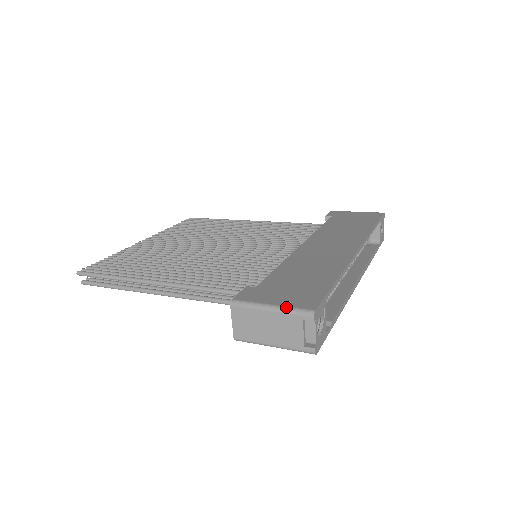
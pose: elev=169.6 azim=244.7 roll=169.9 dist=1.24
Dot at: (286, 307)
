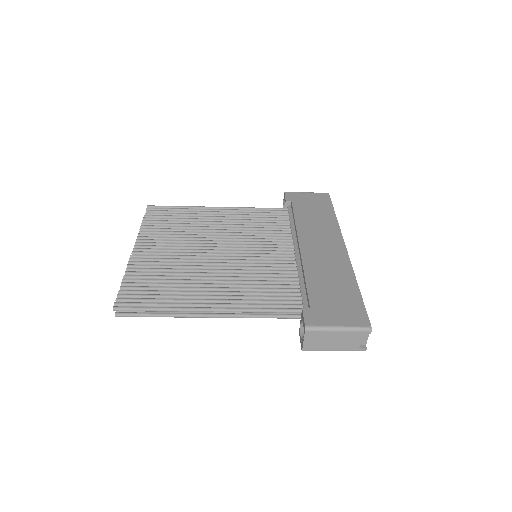
Dot at: (350, 327)
